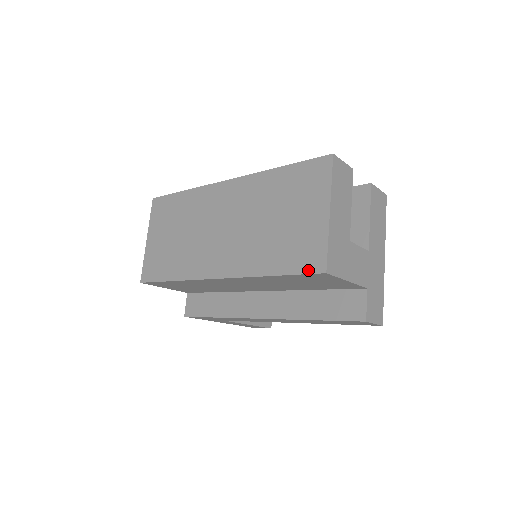
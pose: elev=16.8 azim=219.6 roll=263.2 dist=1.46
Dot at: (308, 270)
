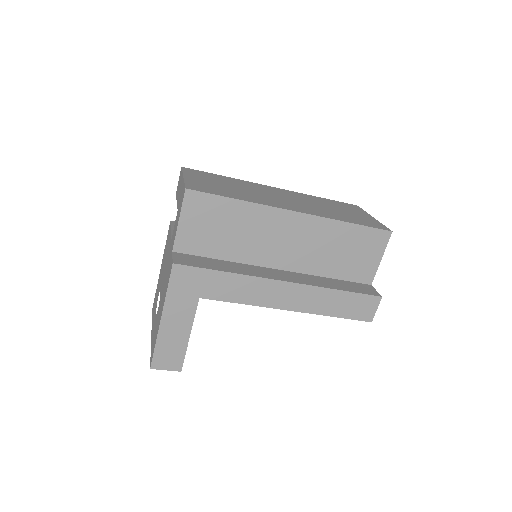
Dot at: (379, 228)
